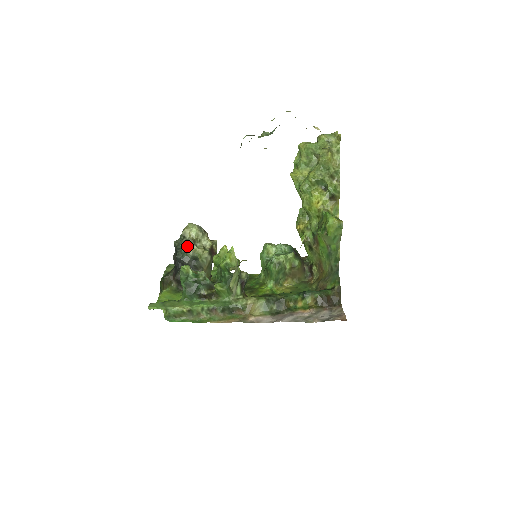
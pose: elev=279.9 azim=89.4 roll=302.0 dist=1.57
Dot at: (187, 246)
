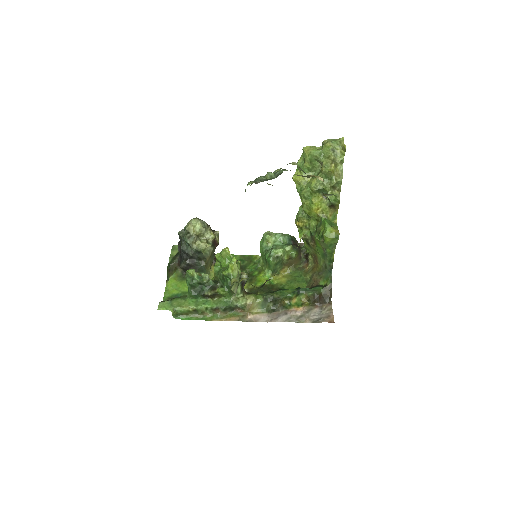
Dot at: (191, 242)
